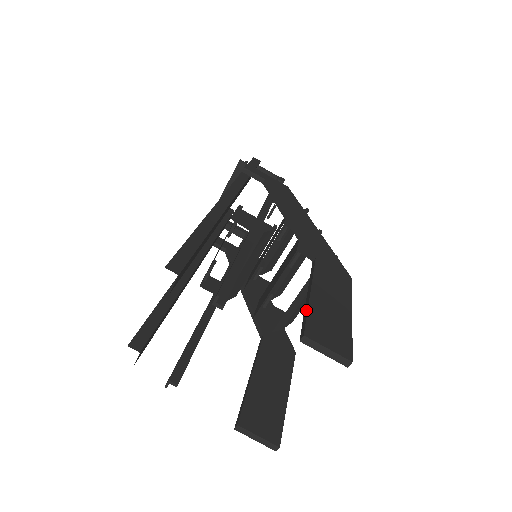
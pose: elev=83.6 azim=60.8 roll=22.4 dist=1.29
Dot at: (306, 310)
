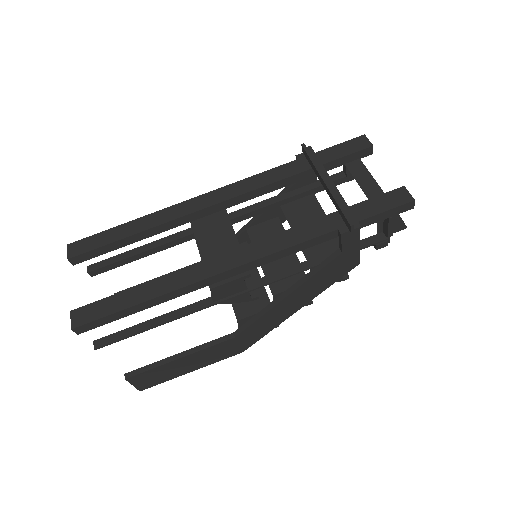
Dot at: (156, 365)
